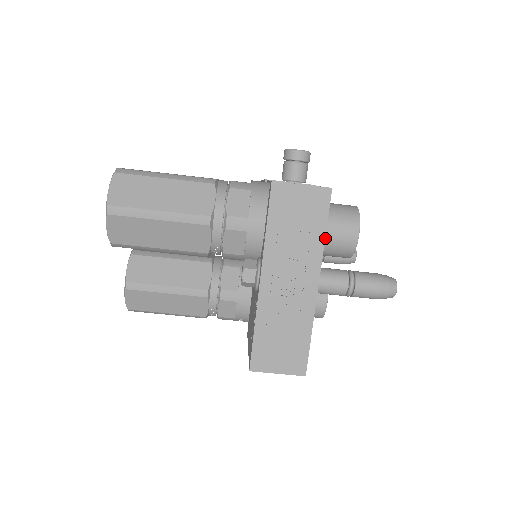
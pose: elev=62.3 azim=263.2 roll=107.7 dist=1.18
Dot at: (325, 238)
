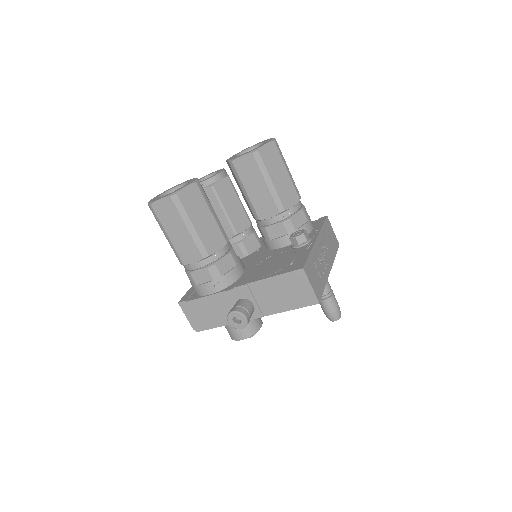
Dot at: occluded
